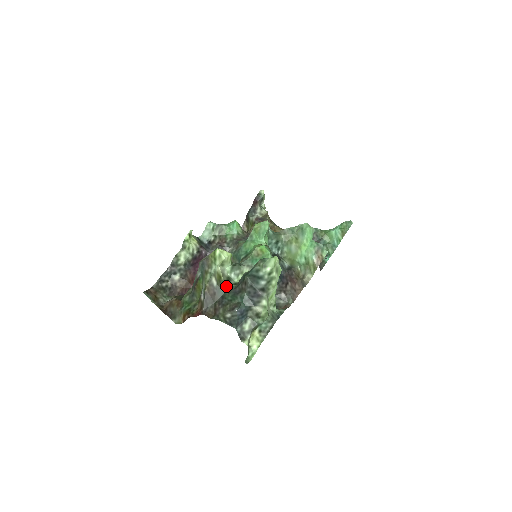
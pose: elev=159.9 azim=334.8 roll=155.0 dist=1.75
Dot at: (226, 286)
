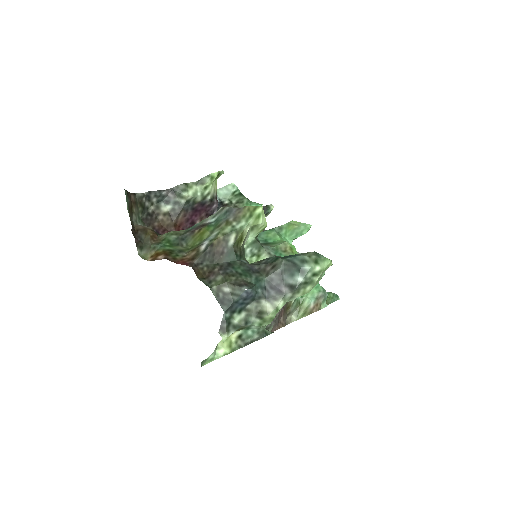
Dot at: (240, 255)
